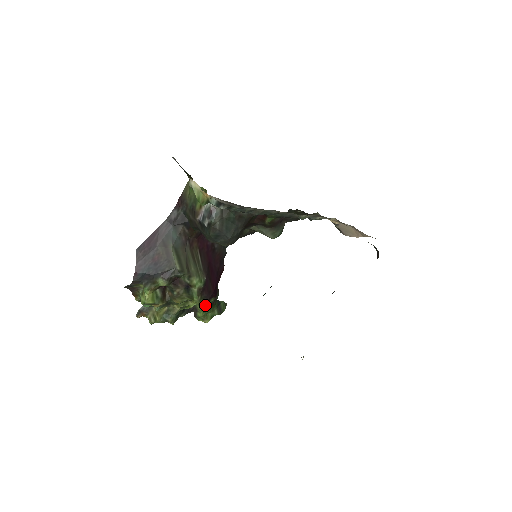
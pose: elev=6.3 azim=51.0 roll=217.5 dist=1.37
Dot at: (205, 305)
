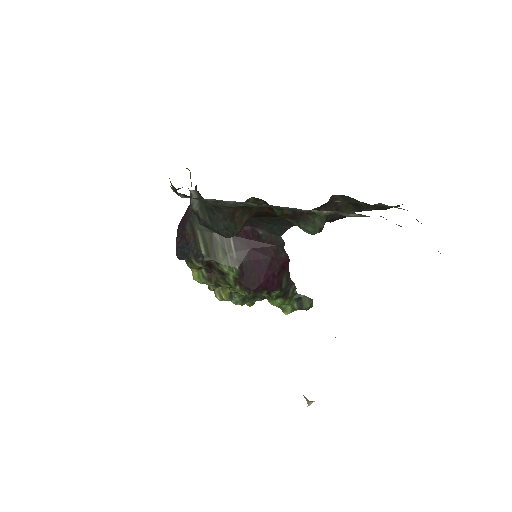
Dot at: (267, 296)
